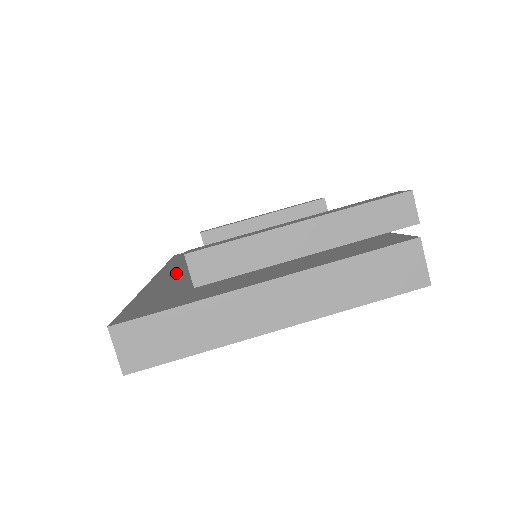
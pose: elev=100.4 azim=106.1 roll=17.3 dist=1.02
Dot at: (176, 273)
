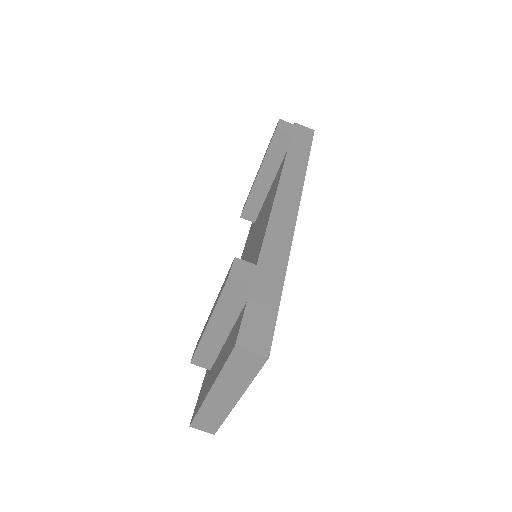
Dot at: occluded
